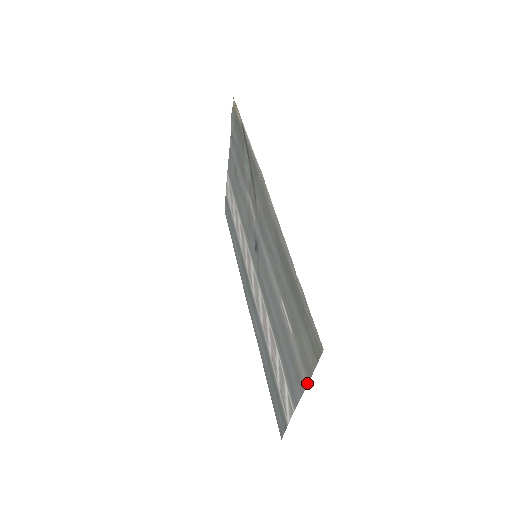
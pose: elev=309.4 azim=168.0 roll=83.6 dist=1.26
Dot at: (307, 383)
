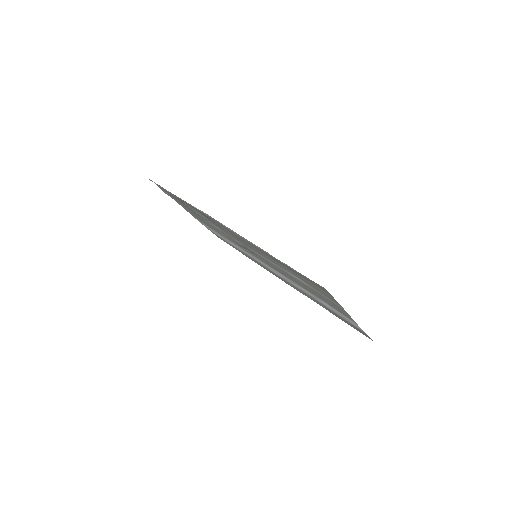
Dot at: (342, 307)
